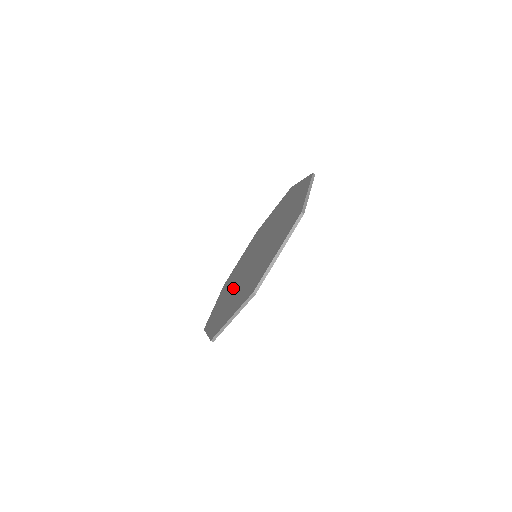
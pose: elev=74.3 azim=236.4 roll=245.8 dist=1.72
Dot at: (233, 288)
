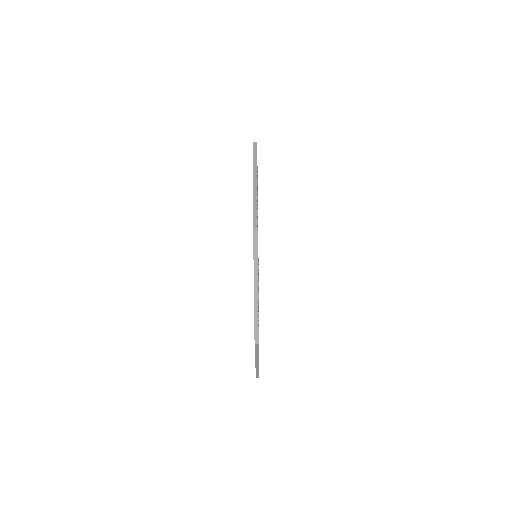
Dot at: occluded
